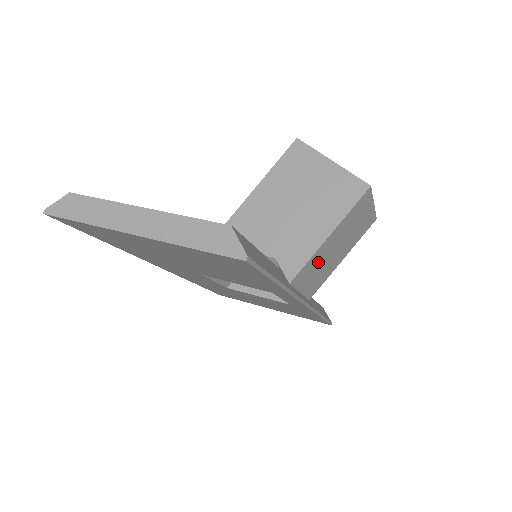
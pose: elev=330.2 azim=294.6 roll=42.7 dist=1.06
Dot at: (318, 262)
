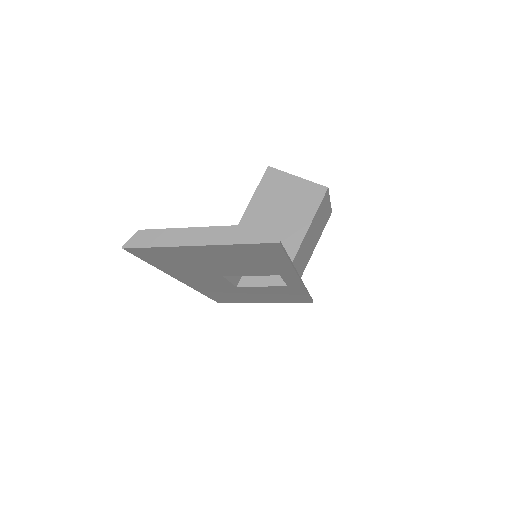
Dot at: (304, 248)
